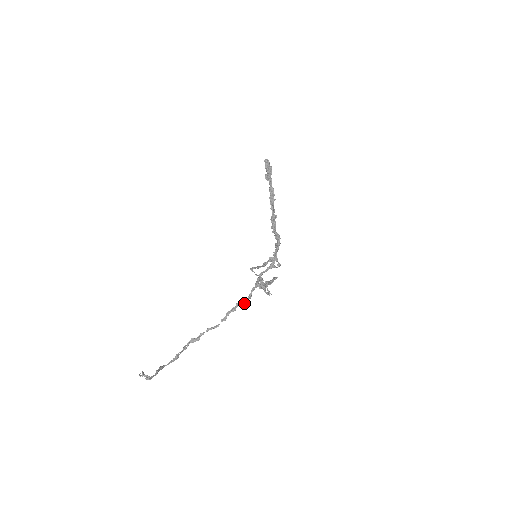
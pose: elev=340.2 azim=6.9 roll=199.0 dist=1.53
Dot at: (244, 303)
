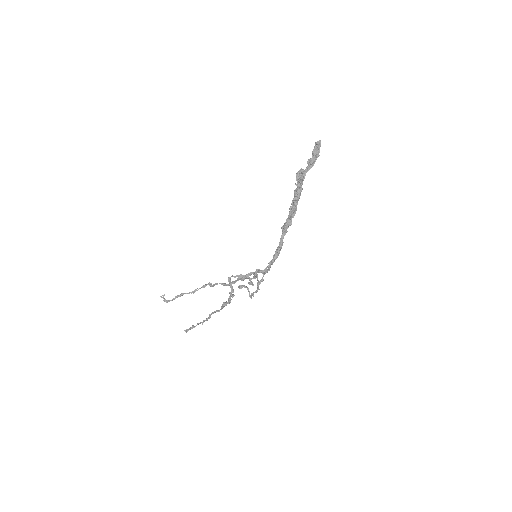
Dot at: (251, 279)
